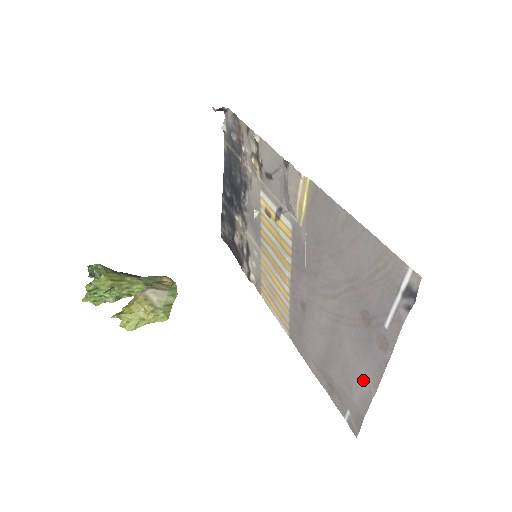
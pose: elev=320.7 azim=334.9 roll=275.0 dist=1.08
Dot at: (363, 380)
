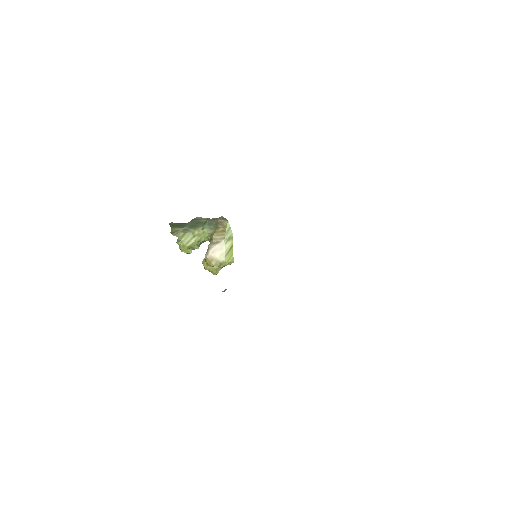
Dot at: occluded
